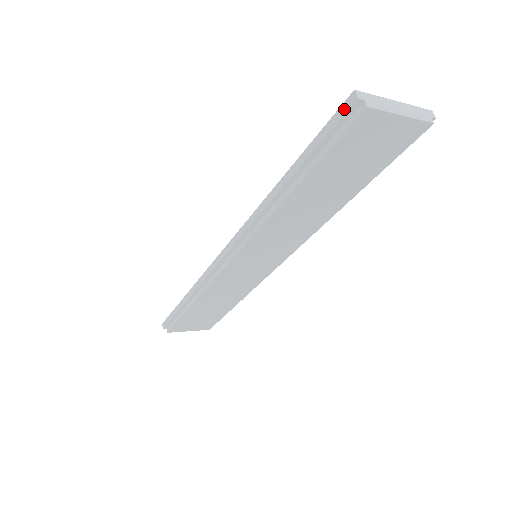
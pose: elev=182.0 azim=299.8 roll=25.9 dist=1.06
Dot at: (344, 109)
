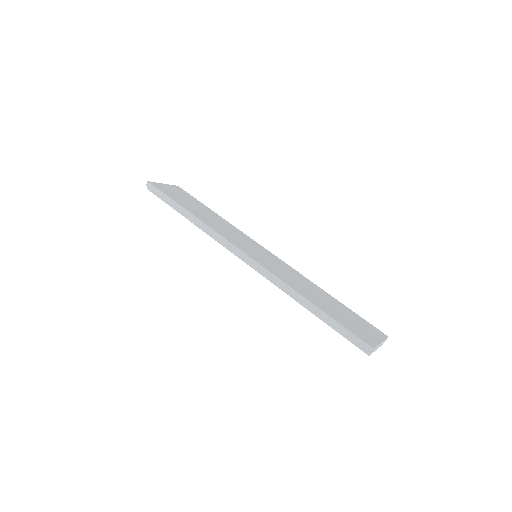
Dot at: (363, 345)
